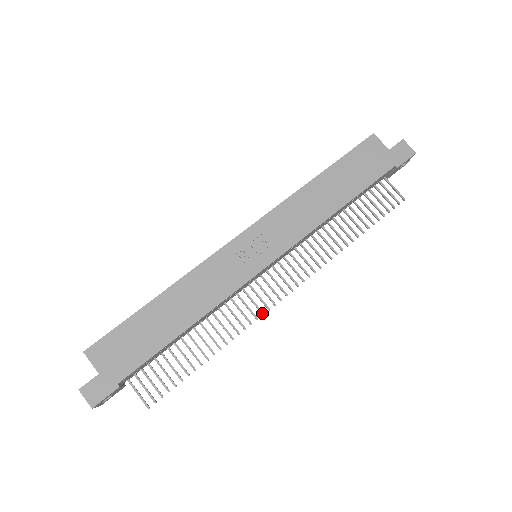
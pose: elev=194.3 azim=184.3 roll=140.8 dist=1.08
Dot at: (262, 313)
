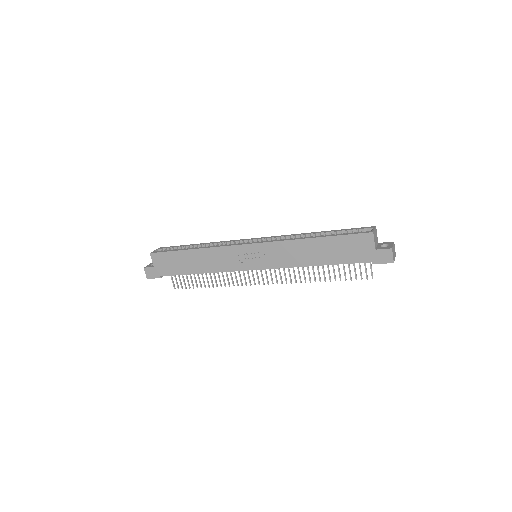
Dot at: (246, 284)
